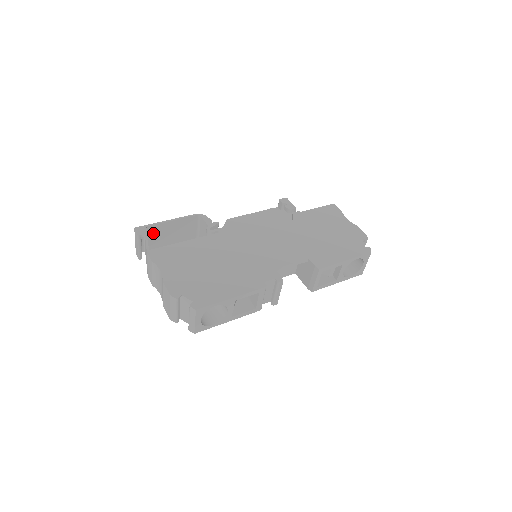
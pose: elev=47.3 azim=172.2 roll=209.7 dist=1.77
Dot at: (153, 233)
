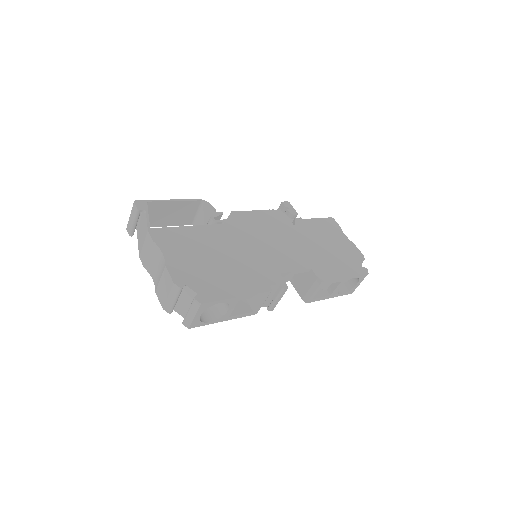
Dot at: (151, 210)
